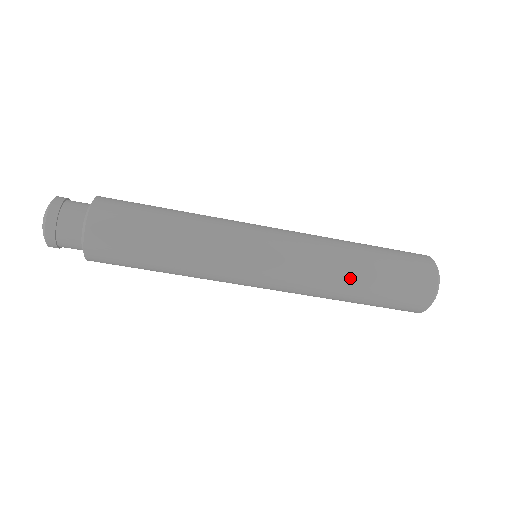
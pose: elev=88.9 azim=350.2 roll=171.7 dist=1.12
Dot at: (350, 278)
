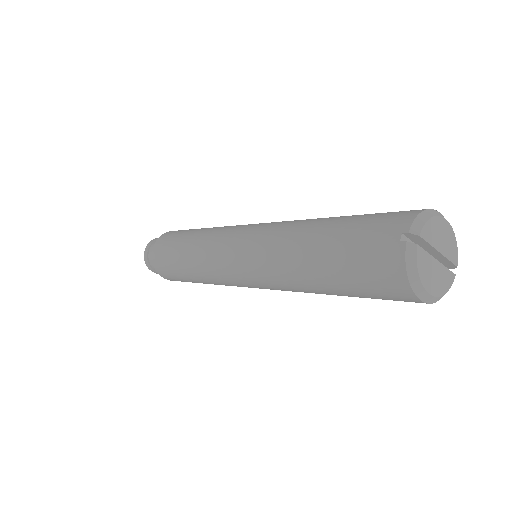
Dot at: occluded
